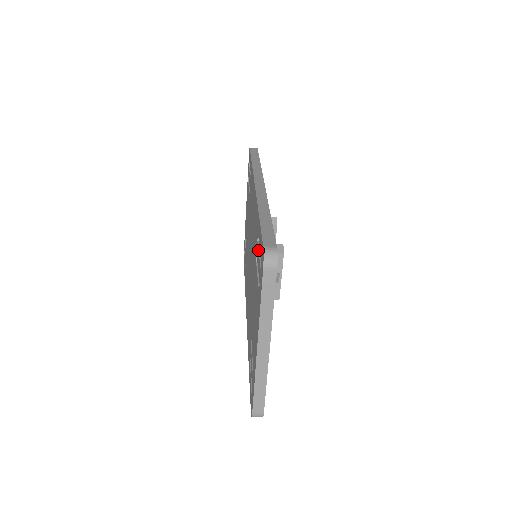
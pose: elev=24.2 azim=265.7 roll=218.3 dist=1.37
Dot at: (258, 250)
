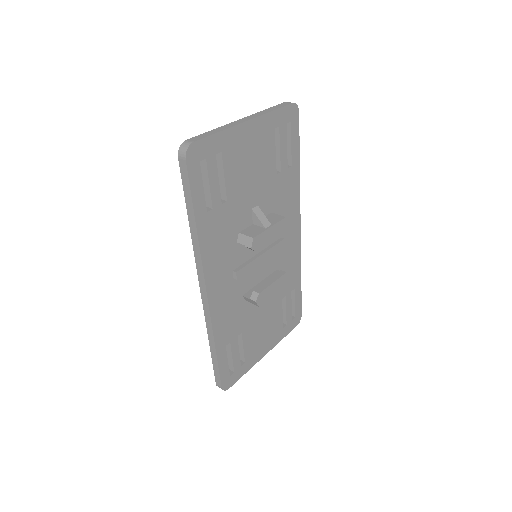
Dot at: occluded
